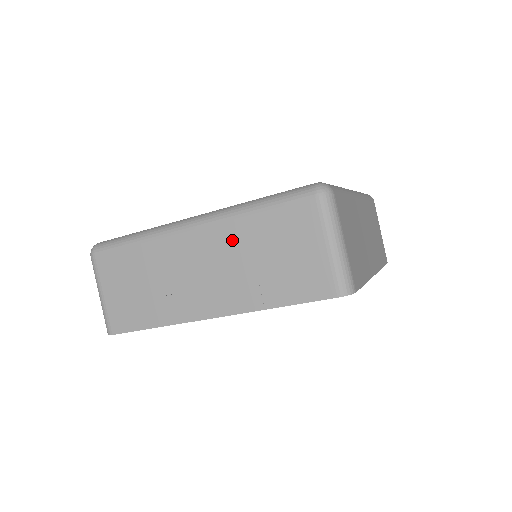
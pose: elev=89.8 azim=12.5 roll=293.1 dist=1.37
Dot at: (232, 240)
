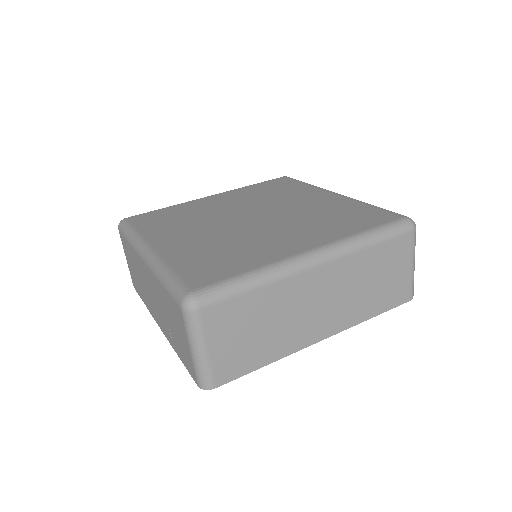
Dot at: (157, 290)
